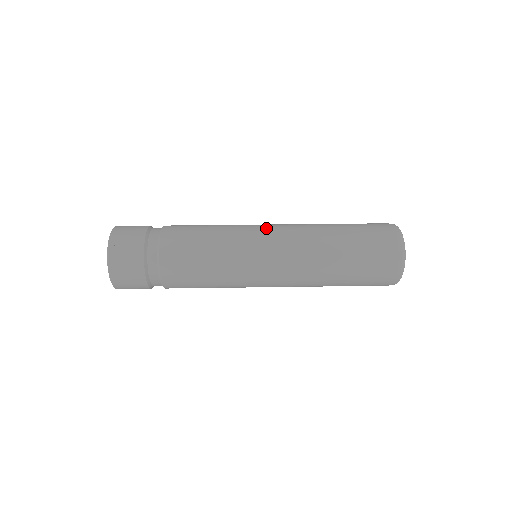
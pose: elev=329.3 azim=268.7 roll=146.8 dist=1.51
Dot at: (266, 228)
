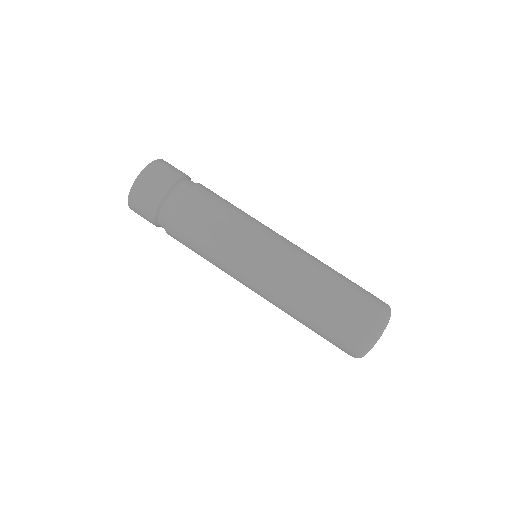
Dot at: (278, 236)
